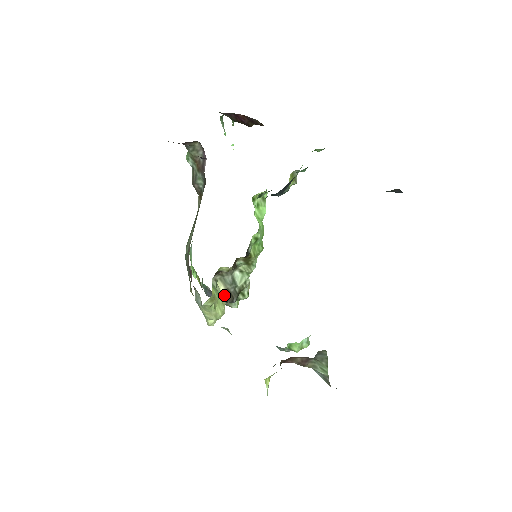
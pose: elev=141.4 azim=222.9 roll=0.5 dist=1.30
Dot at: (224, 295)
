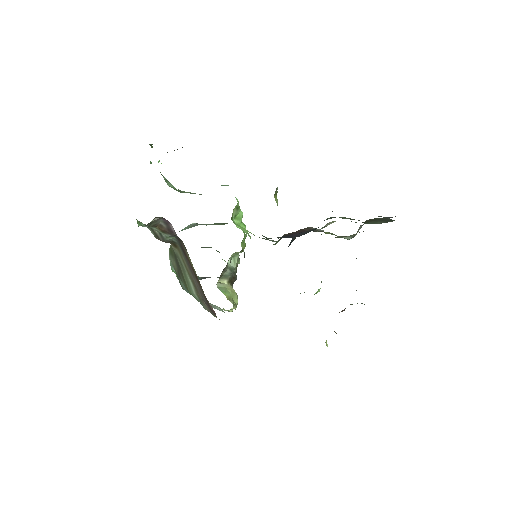
Dot at: (229, 284)
